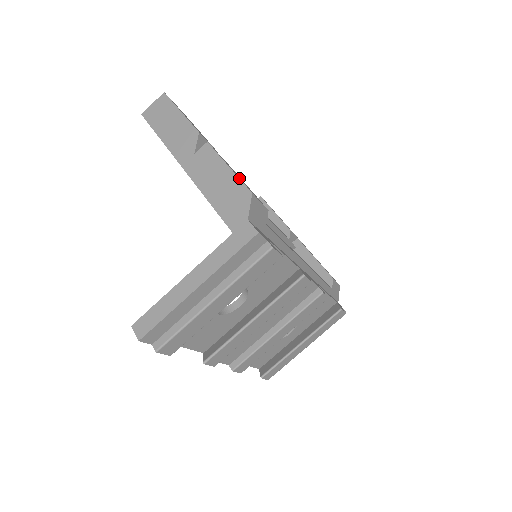
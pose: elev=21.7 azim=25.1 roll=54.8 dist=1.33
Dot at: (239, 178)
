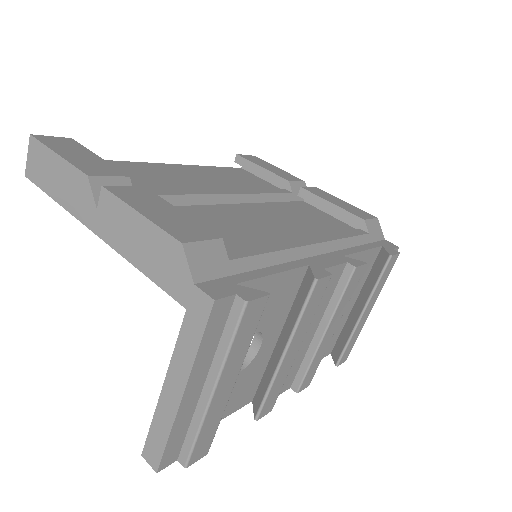
Dot at: (157, 226)
